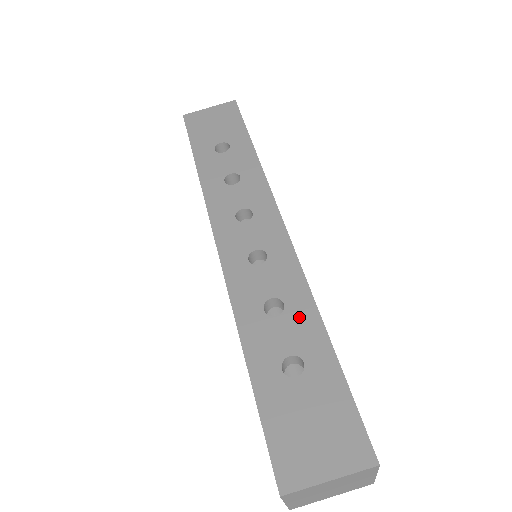
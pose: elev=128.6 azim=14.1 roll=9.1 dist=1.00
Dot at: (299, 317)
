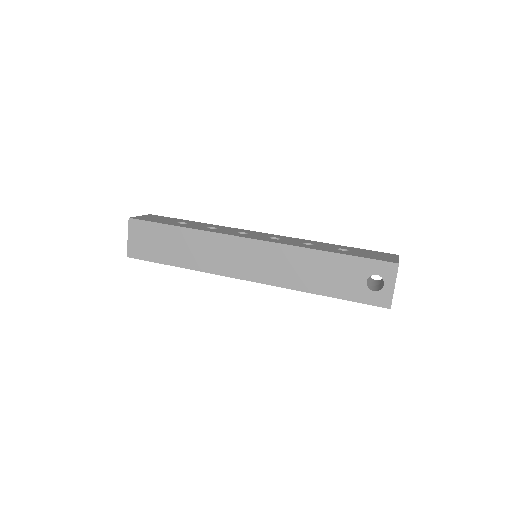
Dot at: (320, 244)
